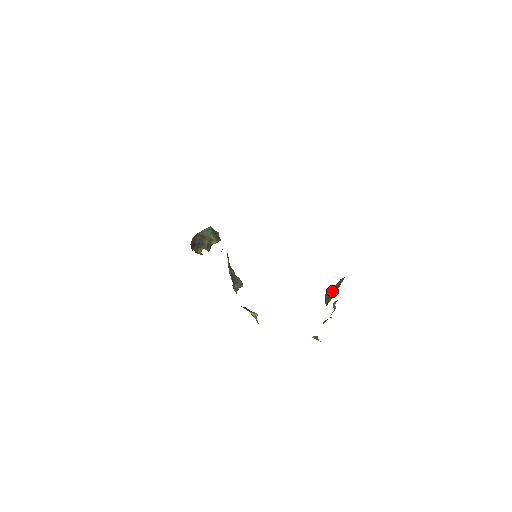
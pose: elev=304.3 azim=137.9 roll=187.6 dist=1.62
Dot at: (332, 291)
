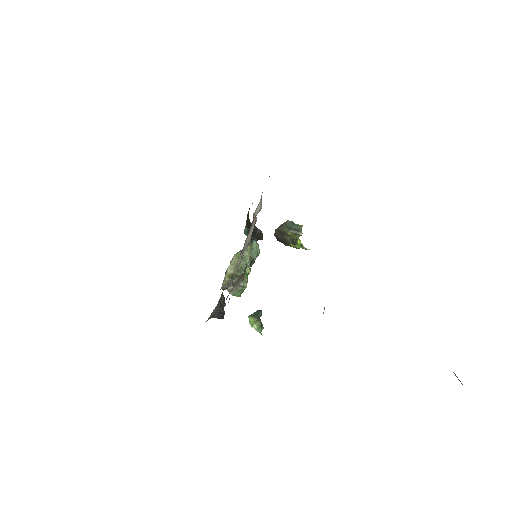
Dot at: occluded
